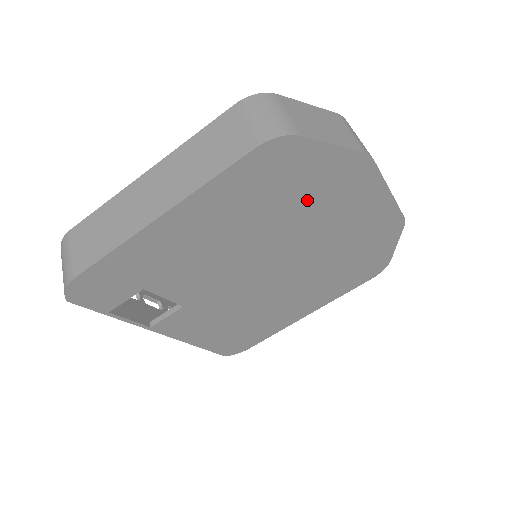
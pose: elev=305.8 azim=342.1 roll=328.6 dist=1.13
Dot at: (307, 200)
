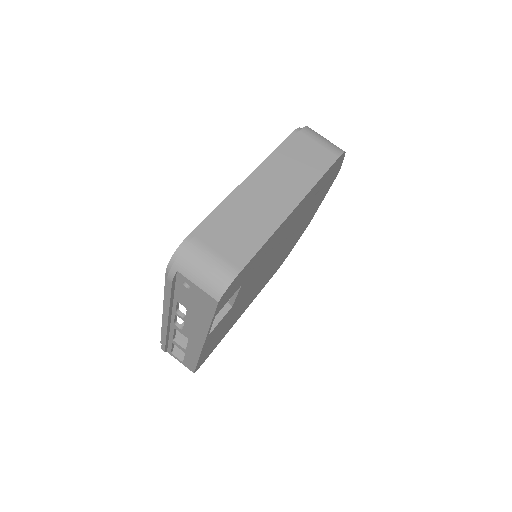
Dot at: (315, 201)
